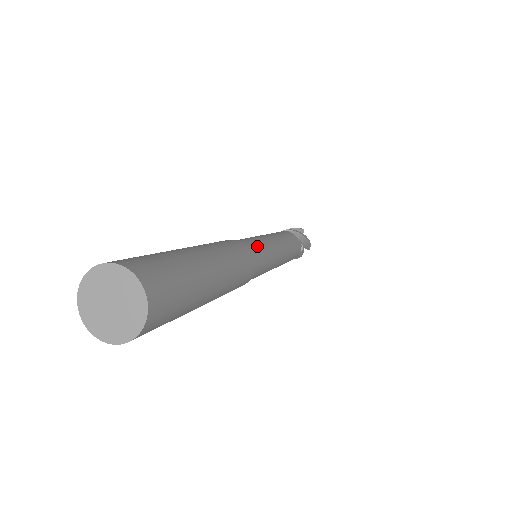
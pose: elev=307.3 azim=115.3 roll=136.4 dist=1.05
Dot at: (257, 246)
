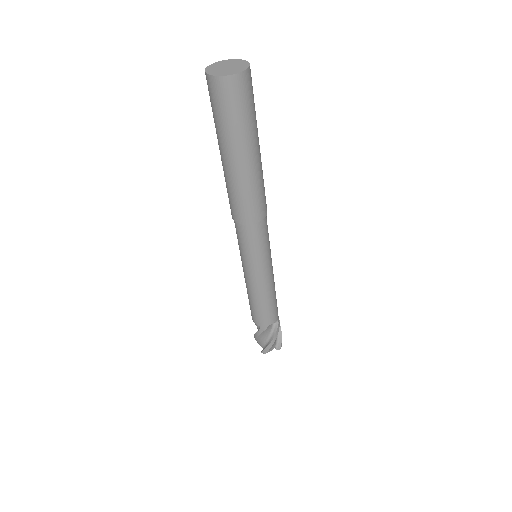
Dot at: occluded
